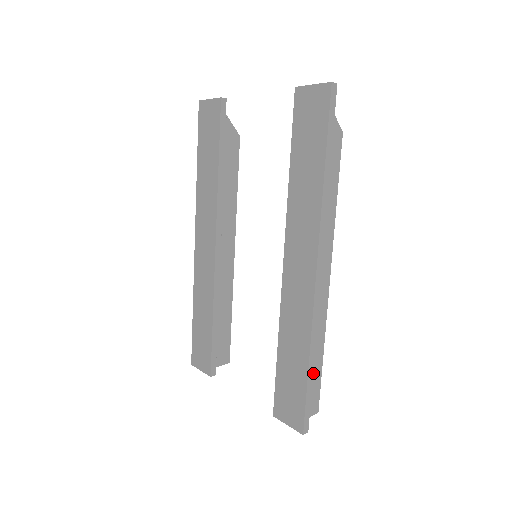
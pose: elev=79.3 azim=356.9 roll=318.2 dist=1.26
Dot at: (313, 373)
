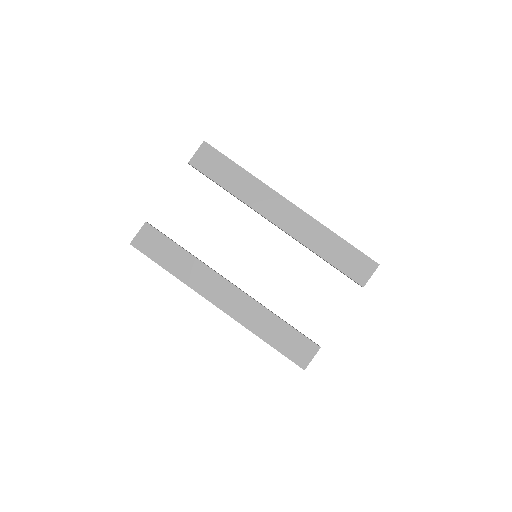
Dot at: occluded
